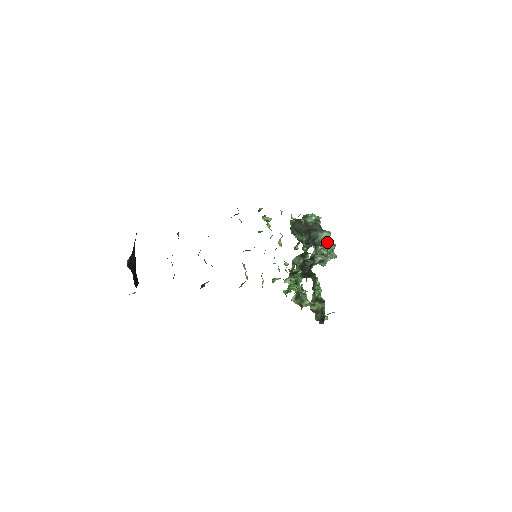
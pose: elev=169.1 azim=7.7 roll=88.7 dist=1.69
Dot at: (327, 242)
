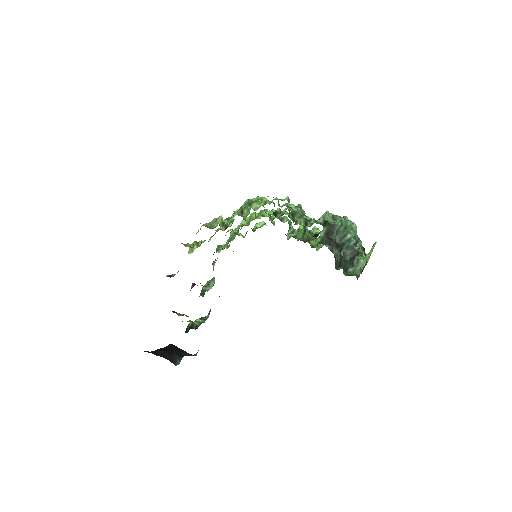
Dot at: (349, 231)
